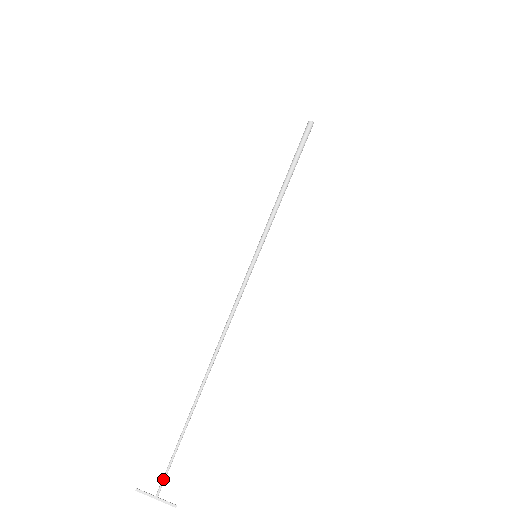
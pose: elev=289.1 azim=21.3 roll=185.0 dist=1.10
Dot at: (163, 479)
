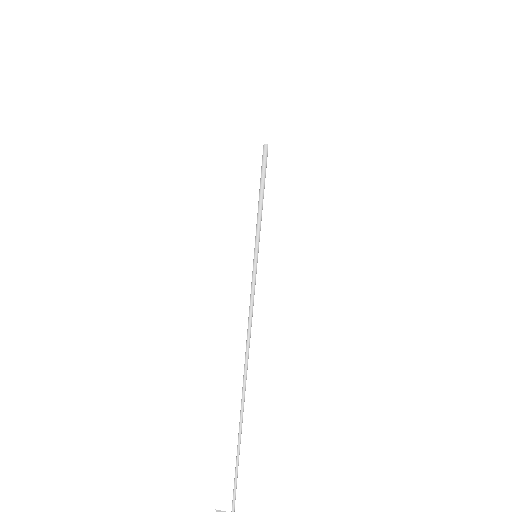
Dot at: (235, 491)
